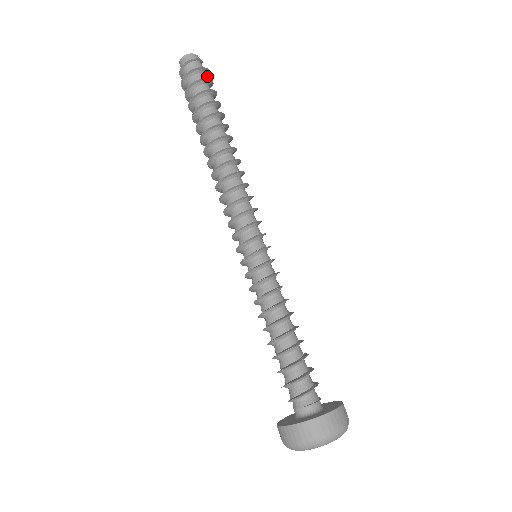
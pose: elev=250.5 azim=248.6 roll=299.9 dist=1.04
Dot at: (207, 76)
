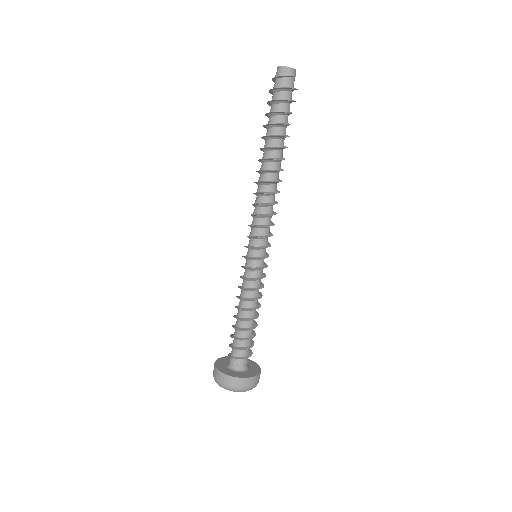
Dot at: occluded
